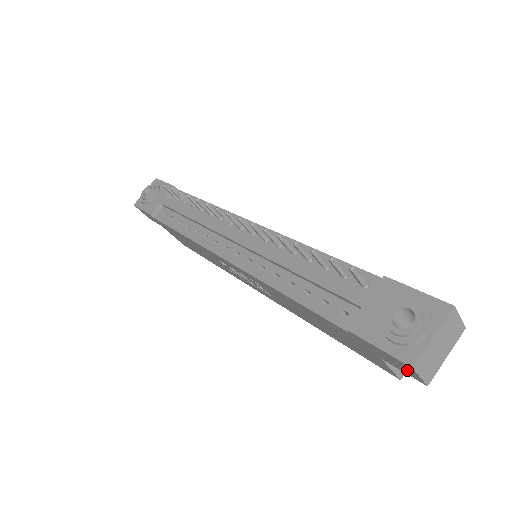
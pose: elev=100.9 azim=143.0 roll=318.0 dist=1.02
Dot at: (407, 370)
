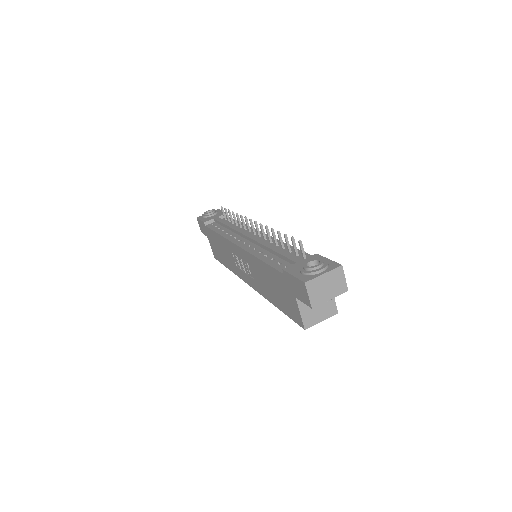
Dot at: (304, 294)
